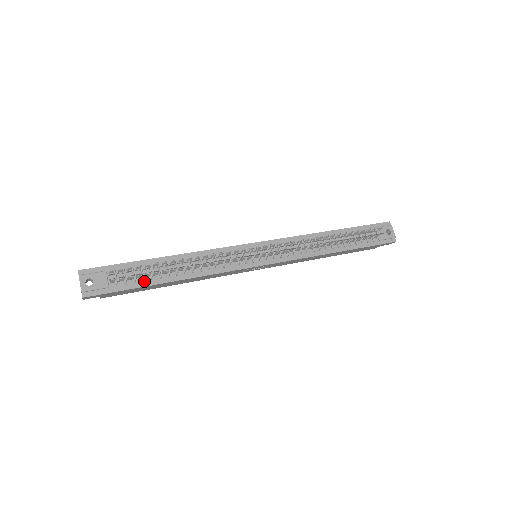
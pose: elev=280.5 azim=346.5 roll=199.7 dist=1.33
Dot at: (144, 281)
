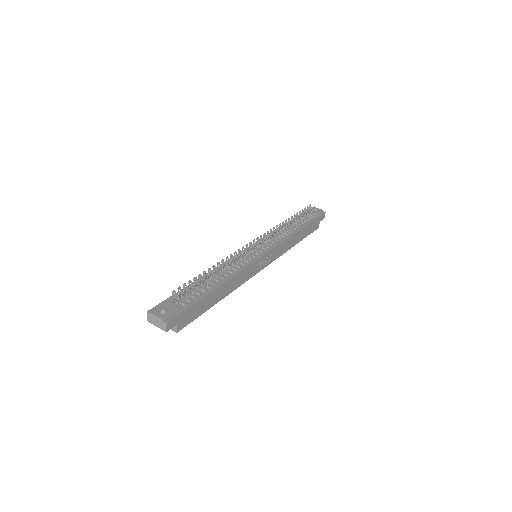
Dot at: (200, 295)
